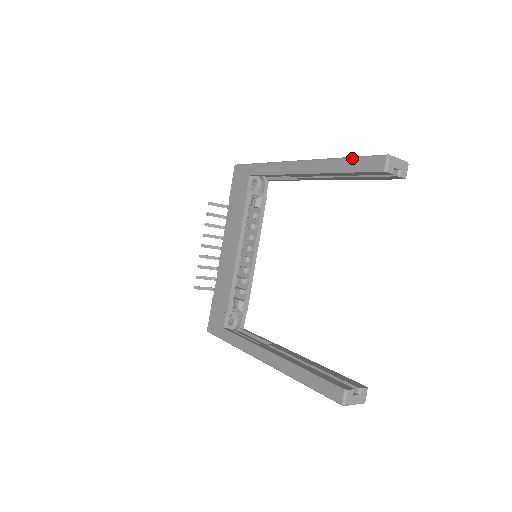
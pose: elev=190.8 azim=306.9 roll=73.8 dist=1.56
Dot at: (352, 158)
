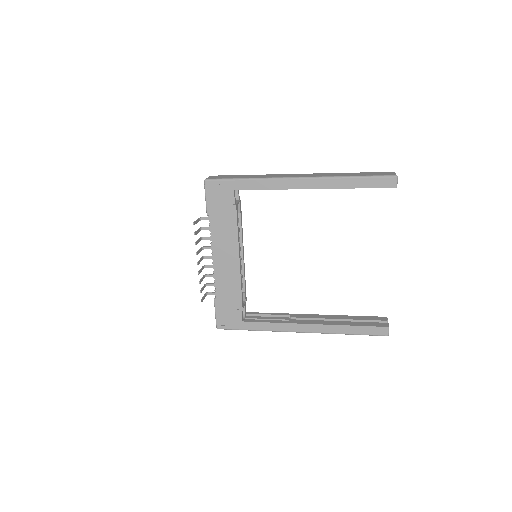
Dot at: (364, 177)
